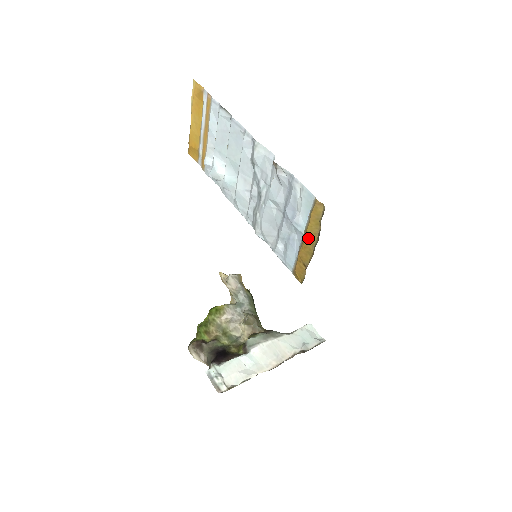
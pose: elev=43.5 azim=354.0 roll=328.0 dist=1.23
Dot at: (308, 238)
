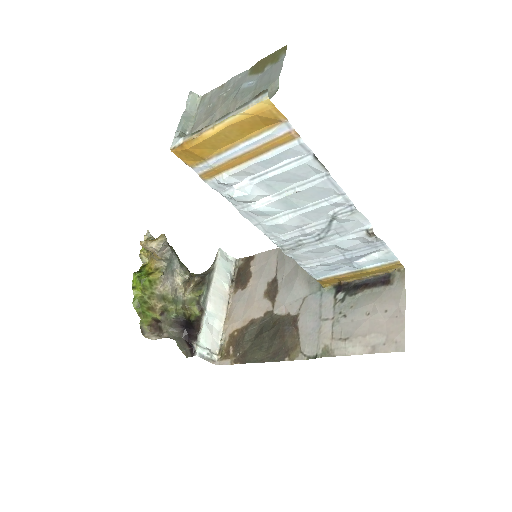
Dot at: (364, 274)
